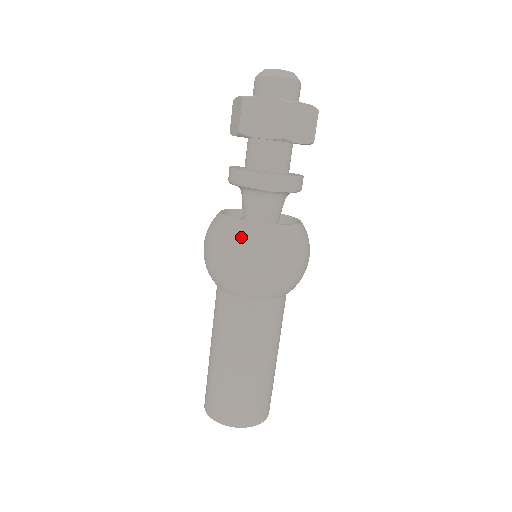
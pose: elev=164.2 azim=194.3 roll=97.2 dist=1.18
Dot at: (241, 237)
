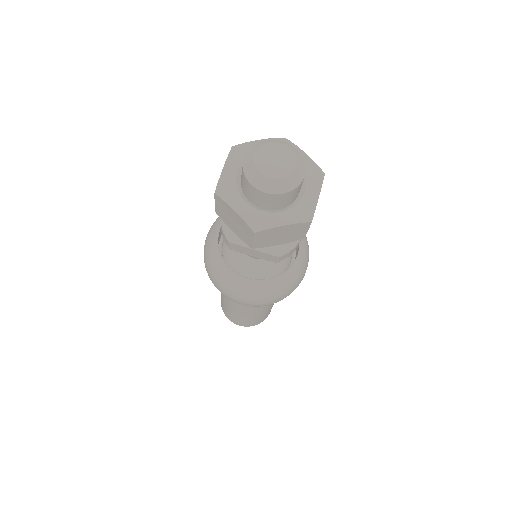
Dot at: (218, 275)
